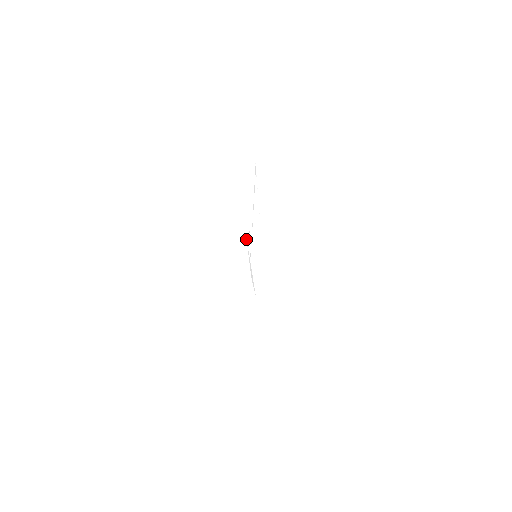
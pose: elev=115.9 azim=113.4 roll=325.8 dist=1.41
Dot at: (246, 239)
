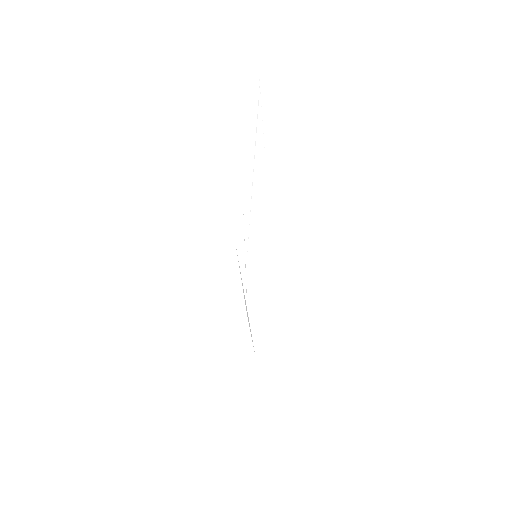
Dot at: occluded
